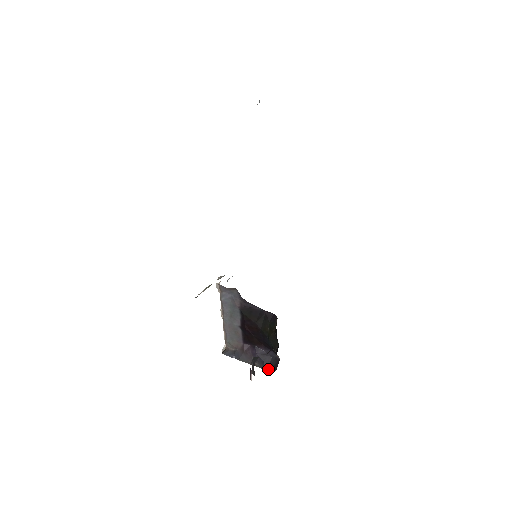
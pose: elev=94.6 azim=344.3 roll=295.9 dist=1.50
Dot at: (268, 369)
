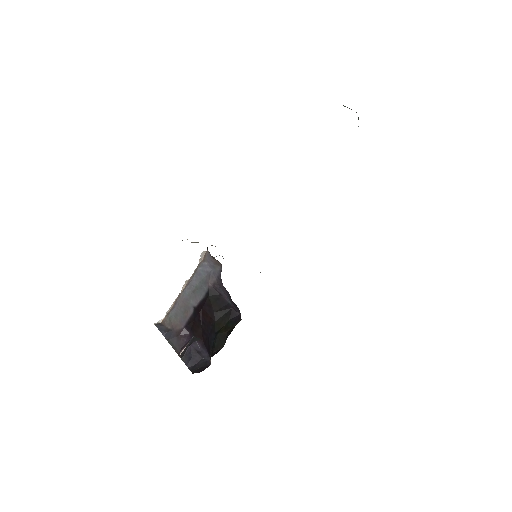
Dot at: (191, 367)
